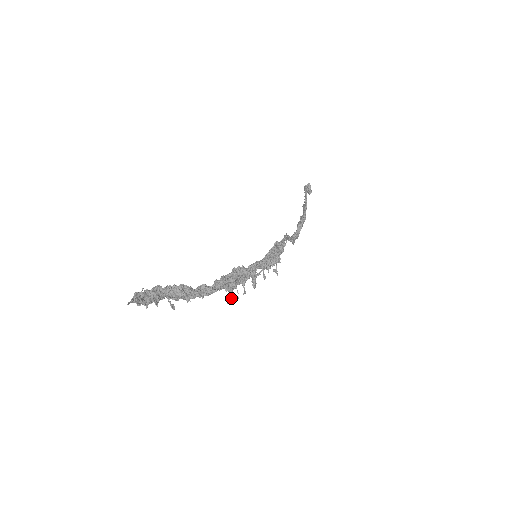
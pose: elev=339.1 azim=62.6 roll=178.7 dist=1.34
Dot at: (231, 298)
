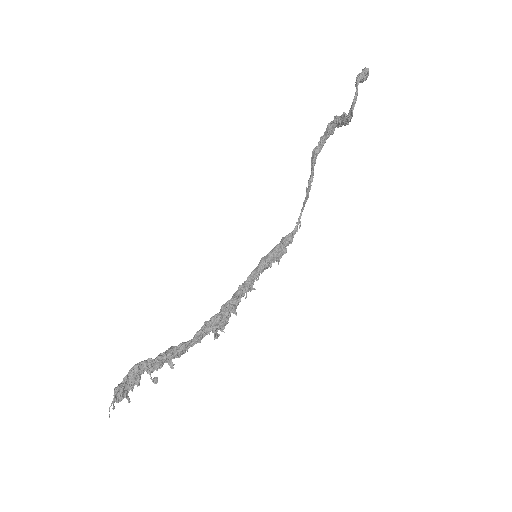
Dot at: occluded
